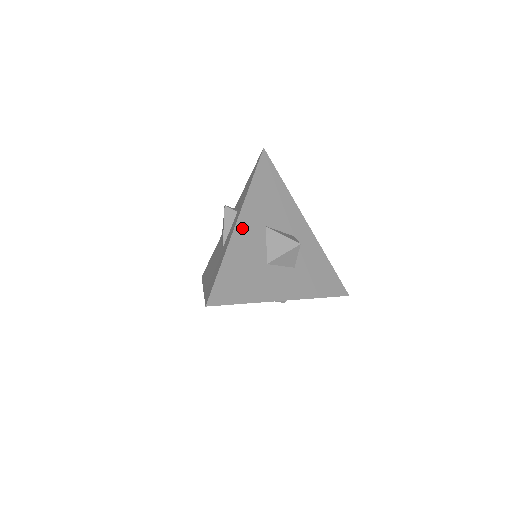
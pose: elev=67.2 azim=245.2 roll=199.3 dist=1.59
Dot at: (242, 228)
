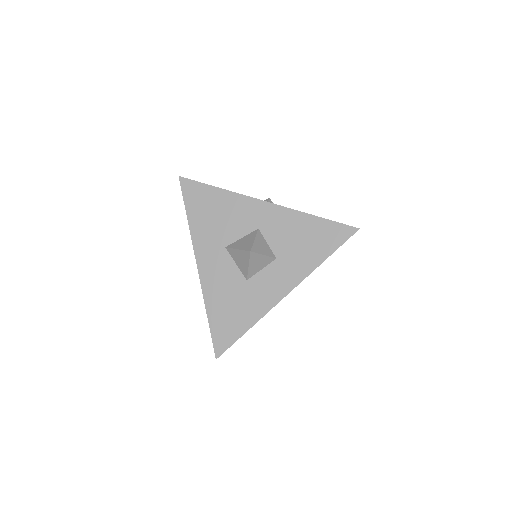
Dot at: (205, 270)
